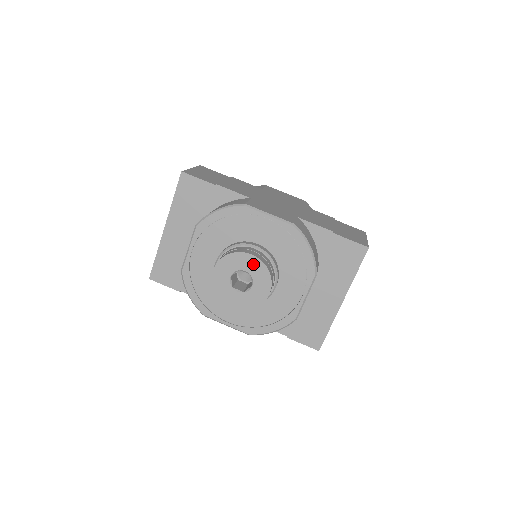
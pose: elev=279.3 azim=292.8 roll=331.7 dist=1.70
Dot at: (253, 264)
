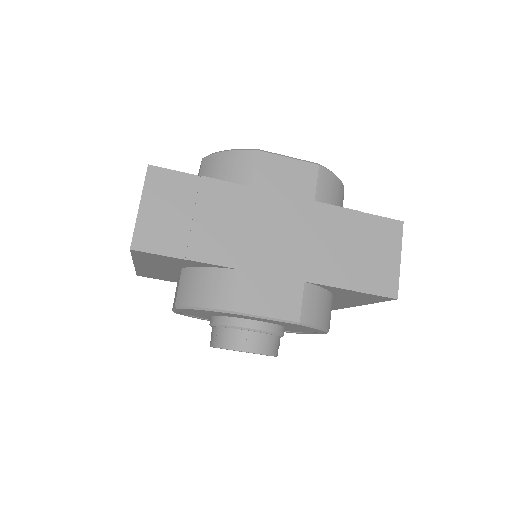
Dot at: occluded
